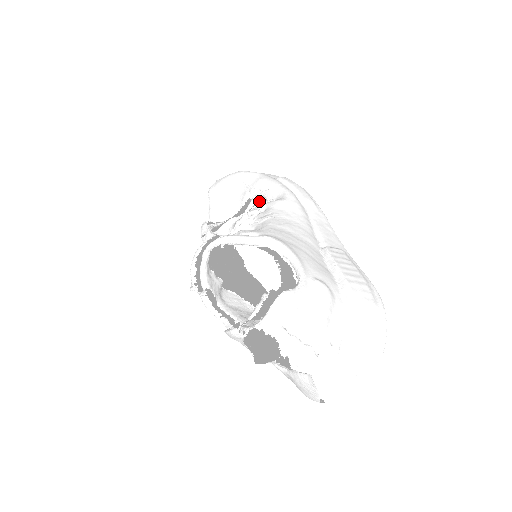
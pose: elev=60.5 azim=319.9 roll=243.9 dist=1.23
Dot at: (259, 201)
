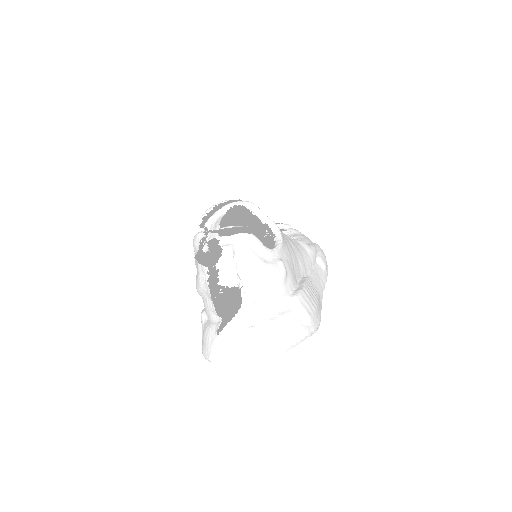
Dot at: occluded
